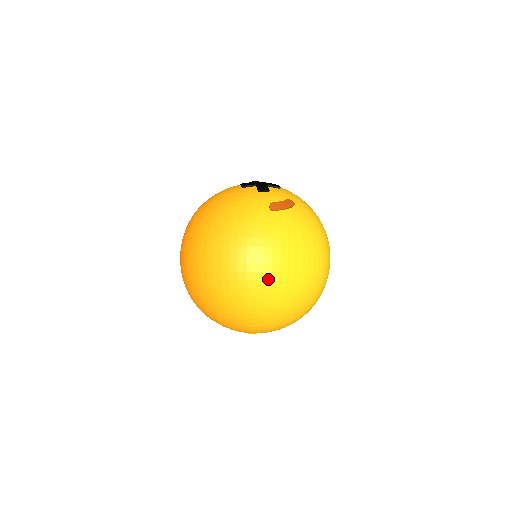
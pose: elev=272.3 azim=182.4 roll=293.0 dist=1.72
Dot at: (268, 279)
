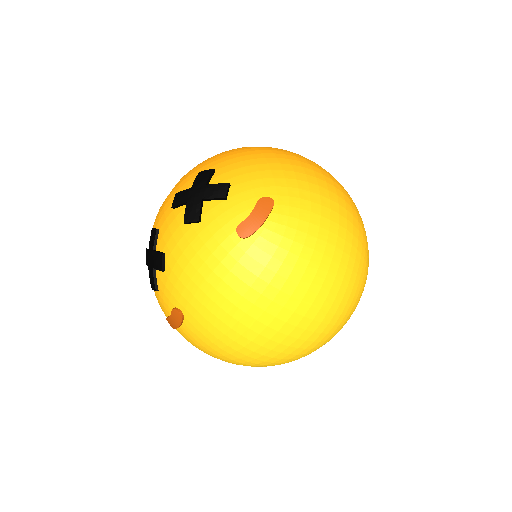
Dot at: occluded
